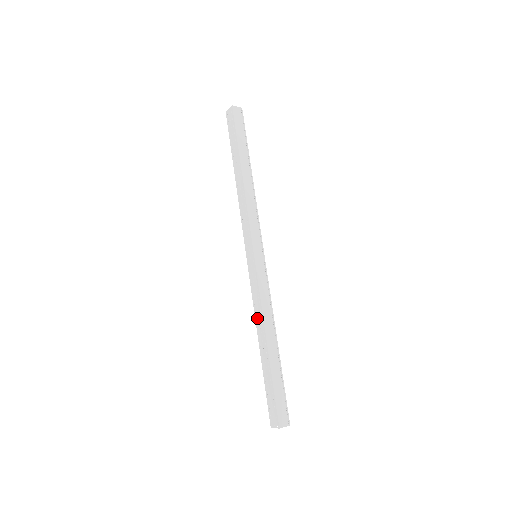
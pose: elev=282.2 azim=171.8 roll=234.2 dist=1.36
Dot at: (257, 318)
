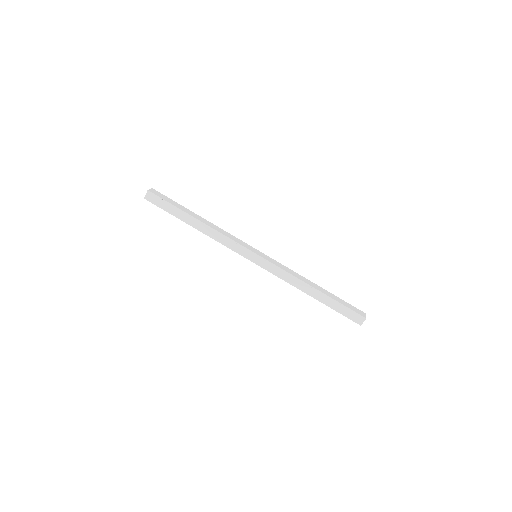
Dot at: occluded
